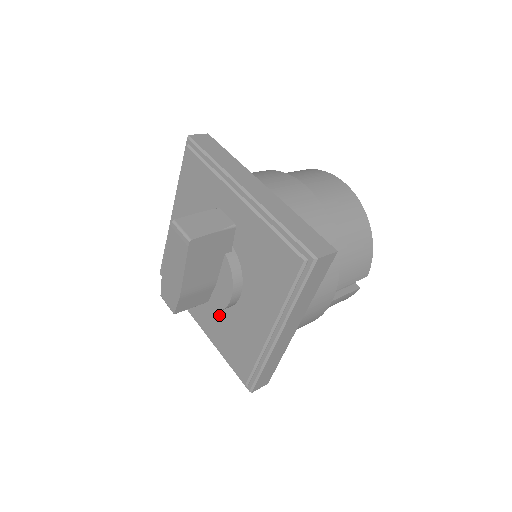
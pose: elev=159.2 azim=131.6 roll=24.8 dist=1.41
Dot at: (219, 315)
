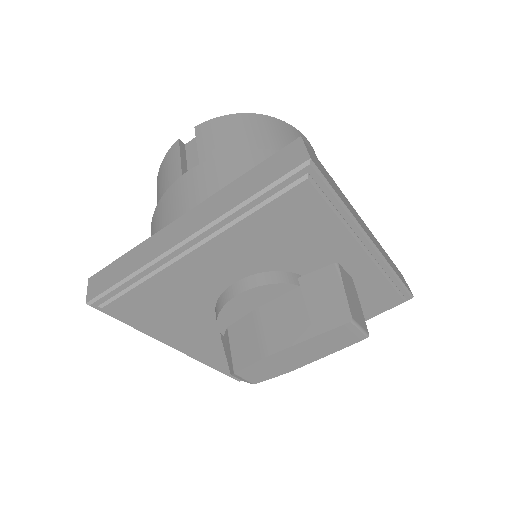
Dot at: occluded
